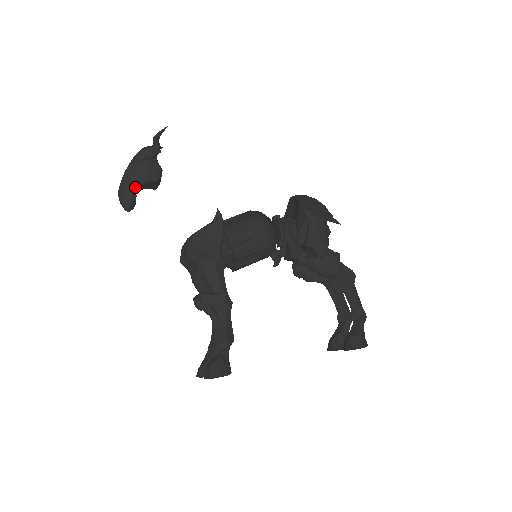
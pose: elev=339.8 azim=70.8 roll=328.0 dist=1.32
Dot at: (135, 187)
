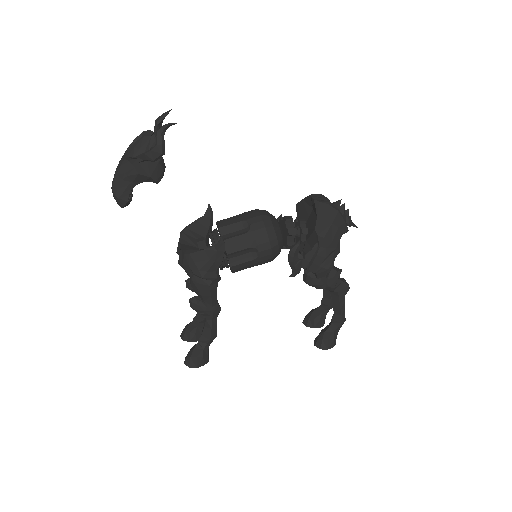
Dot at: (131, 186)
